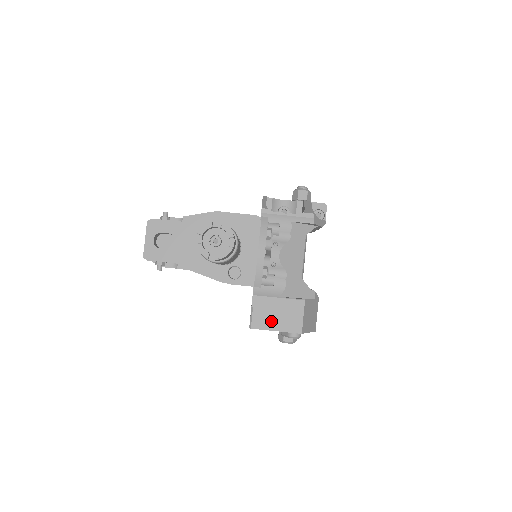
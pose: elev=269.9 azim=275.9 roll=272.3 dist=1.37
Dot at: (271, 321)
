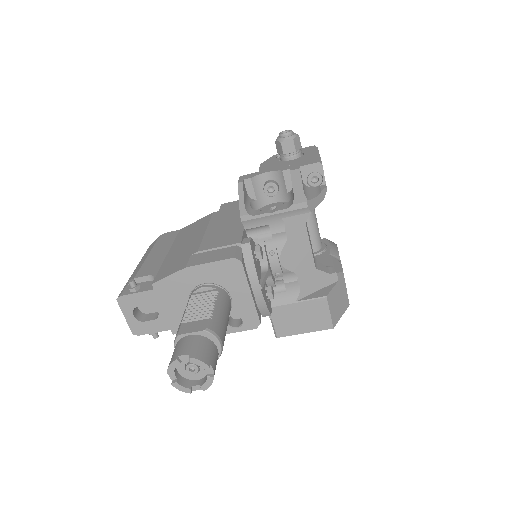
Dot at: (296, 326)
